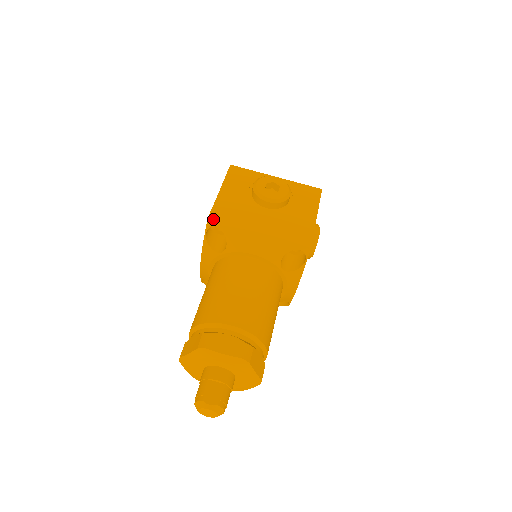
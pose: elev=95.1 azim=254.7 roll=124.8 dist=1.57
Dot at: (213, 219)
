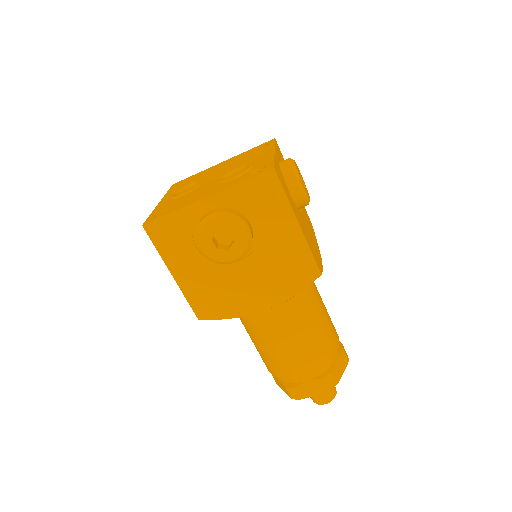
Dot at: (202, 316)
